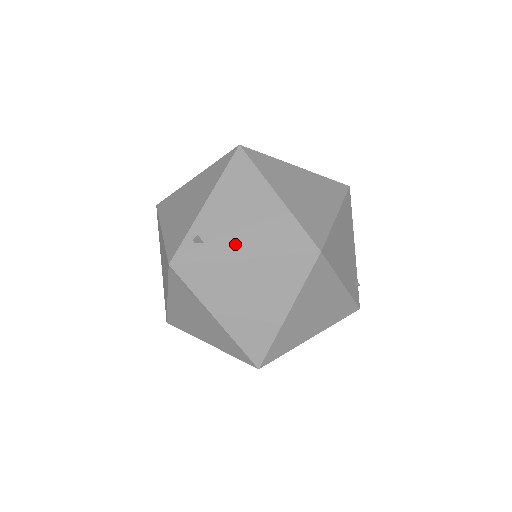
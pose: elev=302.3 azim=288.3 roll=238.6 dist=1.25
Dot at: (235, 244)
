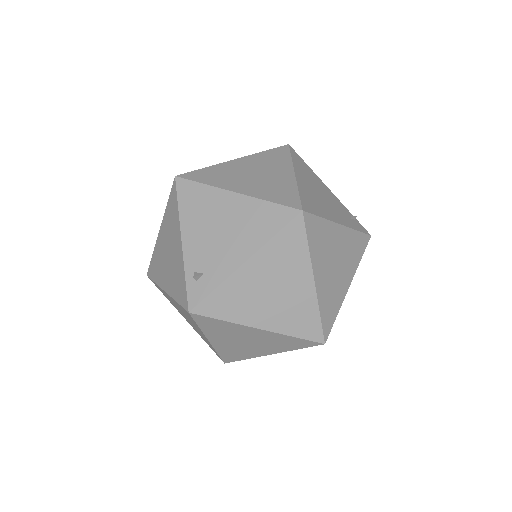
Dot at: (229, 256)
